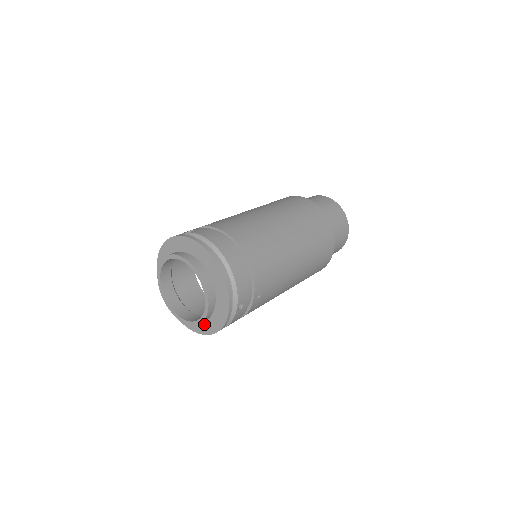
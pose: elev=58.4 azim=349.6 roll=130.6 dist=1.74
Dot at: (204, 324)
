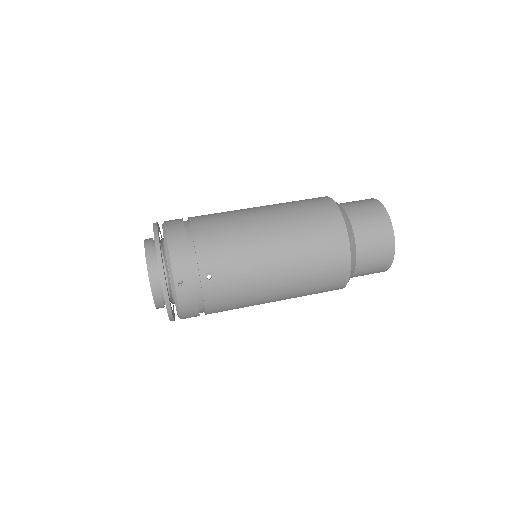
Dot at: occluded
